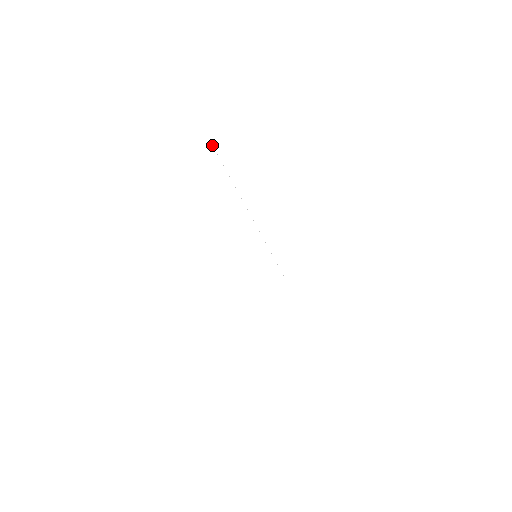
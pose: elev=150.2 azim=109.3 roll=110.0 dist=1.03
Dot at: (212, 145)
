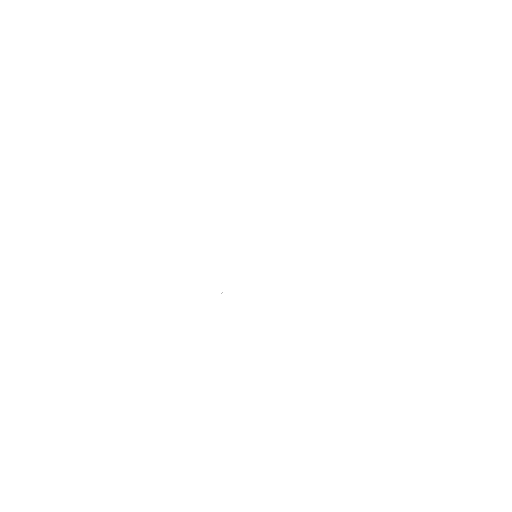
Dot at: occluded
